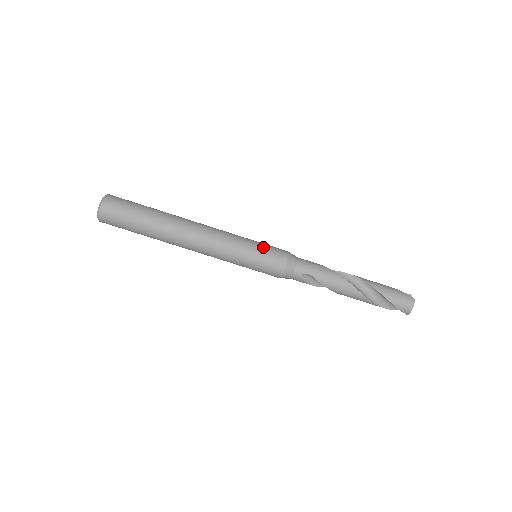
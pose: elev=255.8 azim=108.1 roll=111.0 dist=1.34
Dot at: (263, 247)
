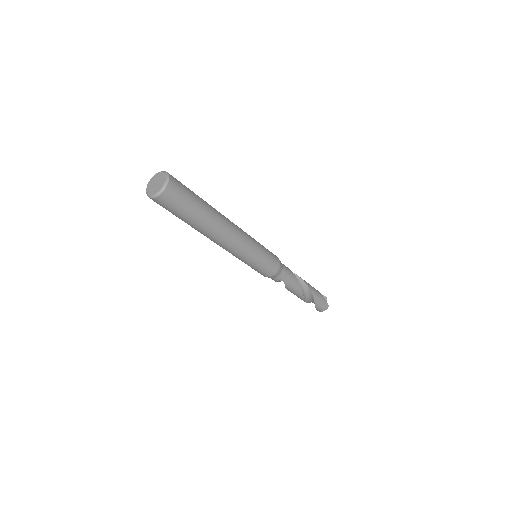
Dot at: (267, 258)
